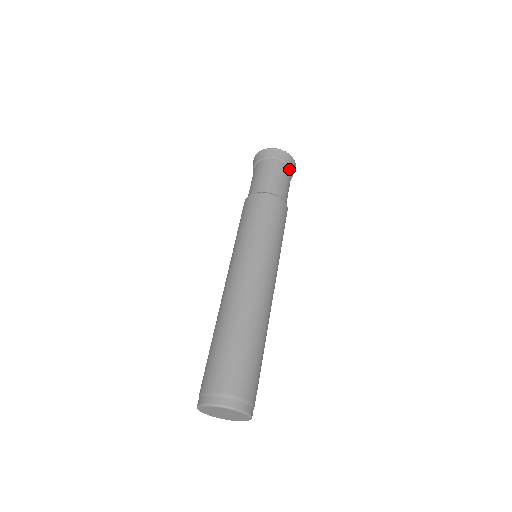
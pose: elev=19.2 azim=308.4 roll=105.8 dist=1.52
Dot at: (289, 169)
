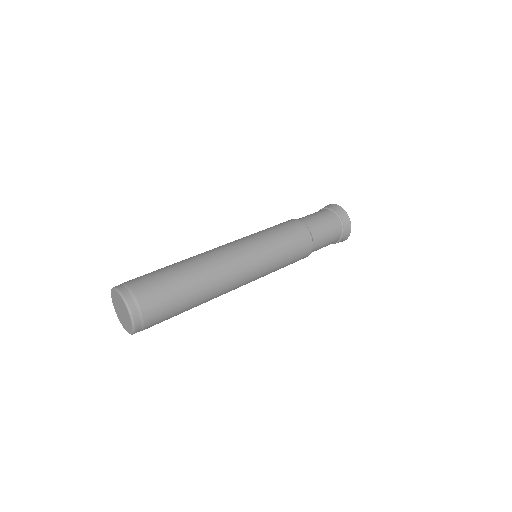
Dot at: (330, 211)
